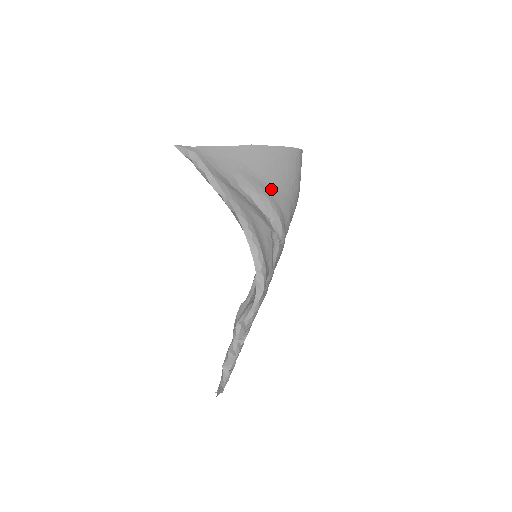
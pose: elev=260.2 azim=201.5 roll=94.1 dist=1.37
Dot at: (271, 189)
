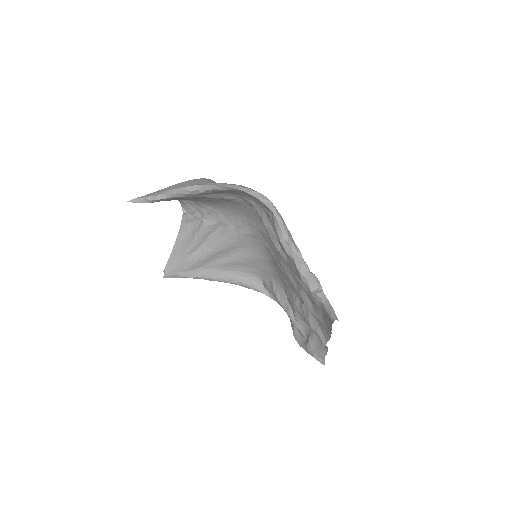
Dot at: occluded
